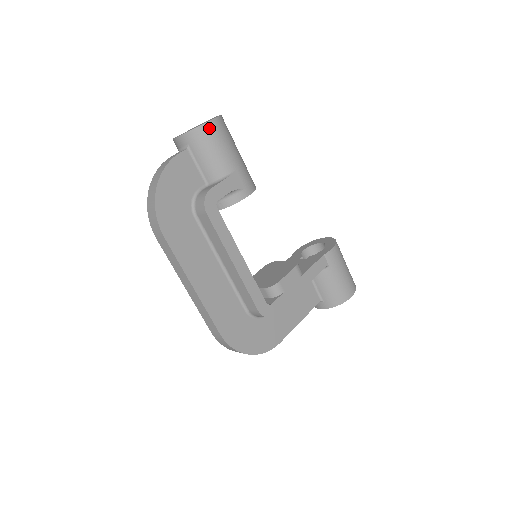
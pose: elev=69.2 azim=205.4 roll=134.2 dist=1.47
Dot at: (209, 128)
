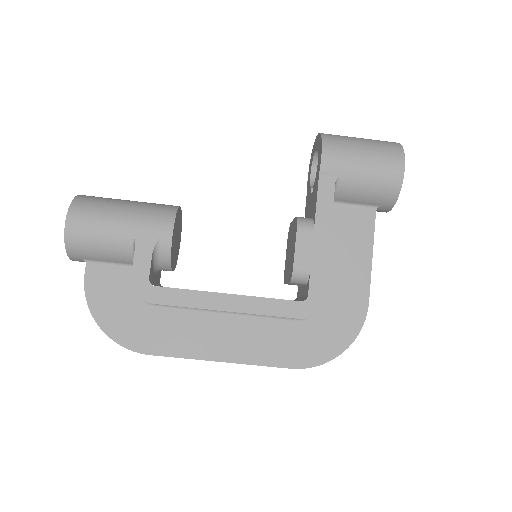
Dot at: (72, 232)
